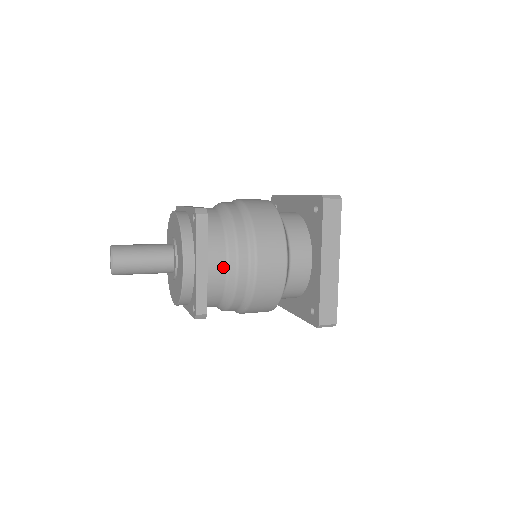
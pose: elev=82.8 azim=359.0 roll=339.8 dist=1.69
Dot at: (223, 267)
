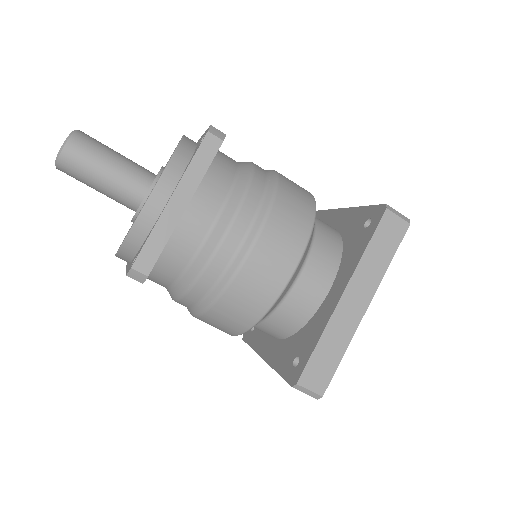
Dot at: (206, 224)
